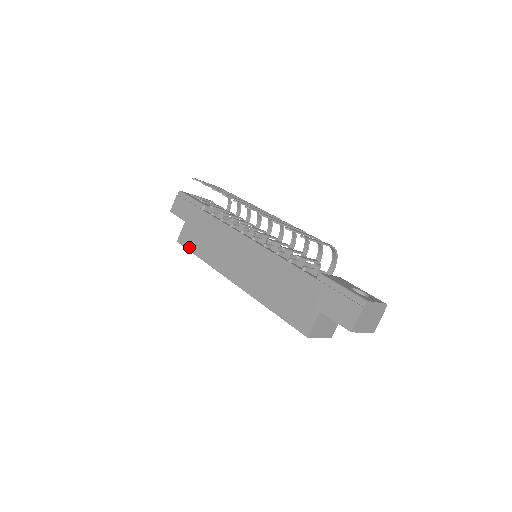
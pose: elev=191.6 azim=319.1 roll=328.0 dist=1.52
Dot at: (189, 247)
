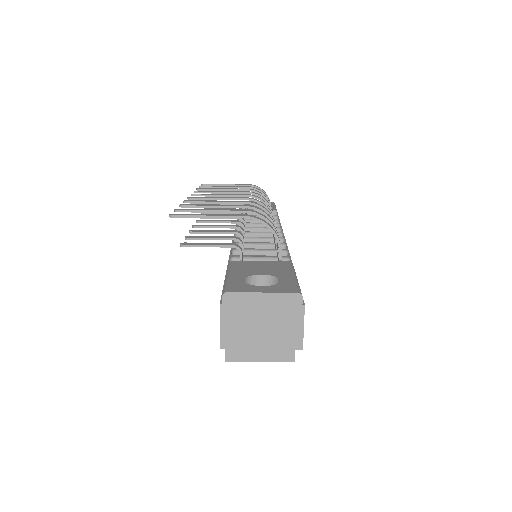
Dot at: occluded
